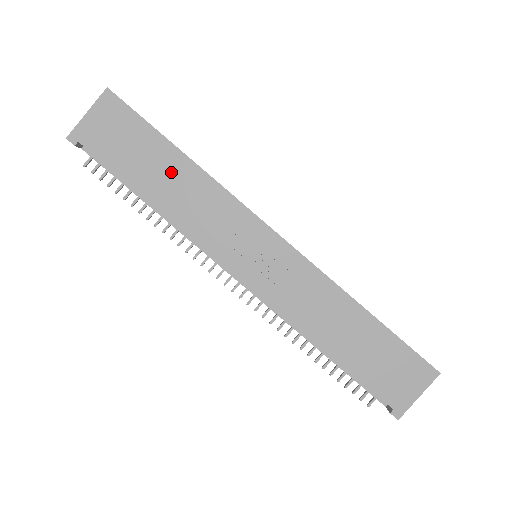
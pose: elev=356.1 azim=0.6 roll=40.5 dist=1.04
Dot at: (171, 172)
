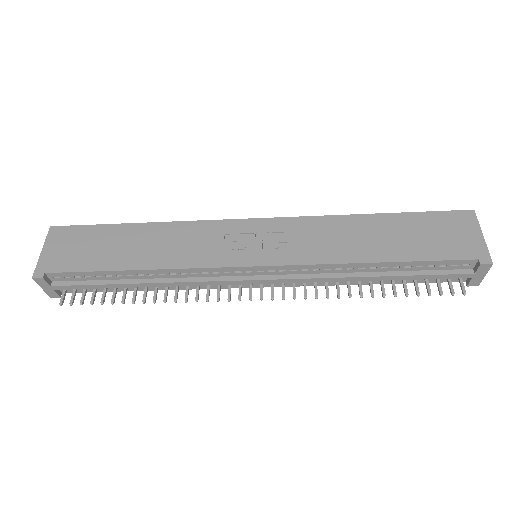
Dot at: (139, 240)
